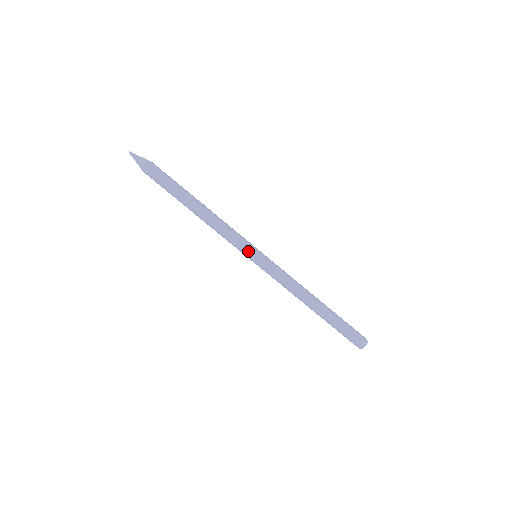
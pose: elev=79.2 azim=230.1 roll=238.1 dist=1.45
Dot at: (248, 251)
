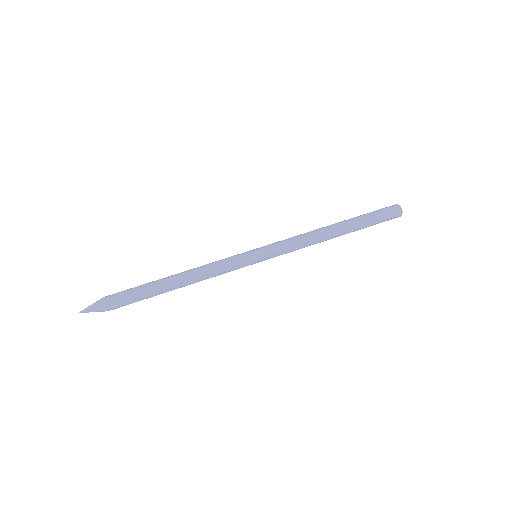
Dot at: (246, 258)
